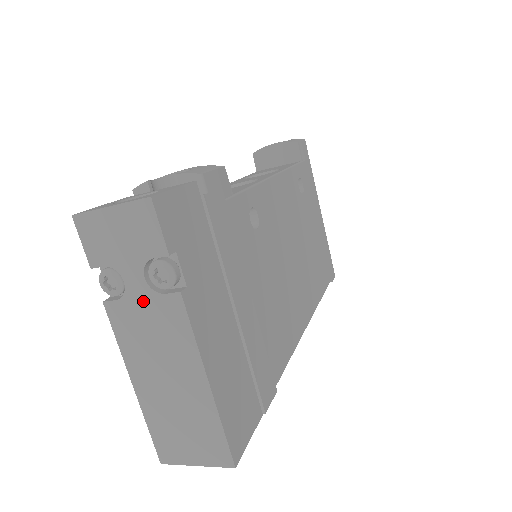
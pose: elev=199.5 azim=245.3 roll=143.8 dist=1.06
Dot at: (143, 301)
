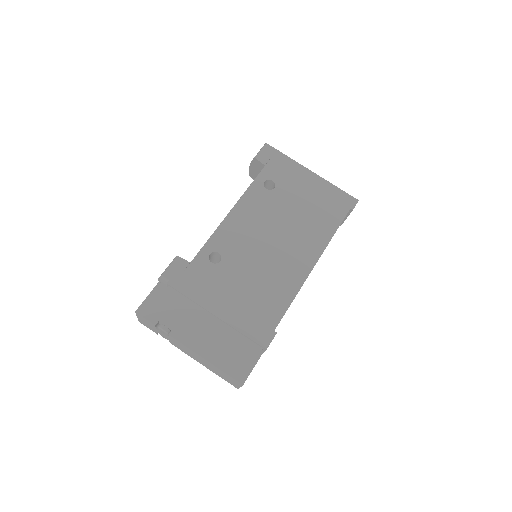
Dot at: (171, 340)
